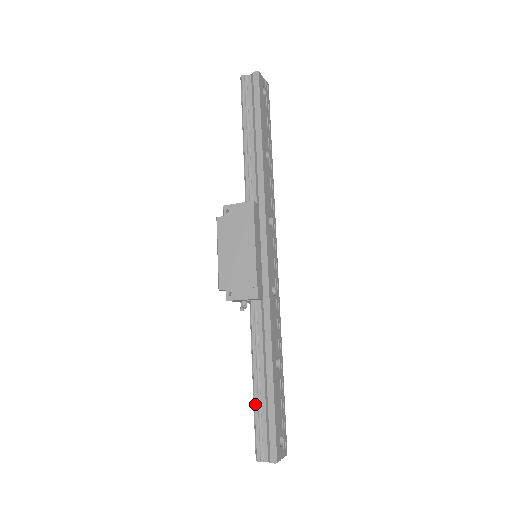
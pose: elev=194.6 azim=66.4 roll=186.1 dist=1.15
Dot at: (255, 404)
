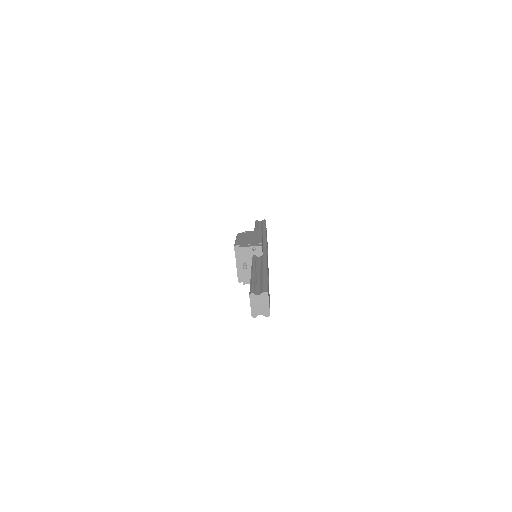
Dot at: (252, 278)
